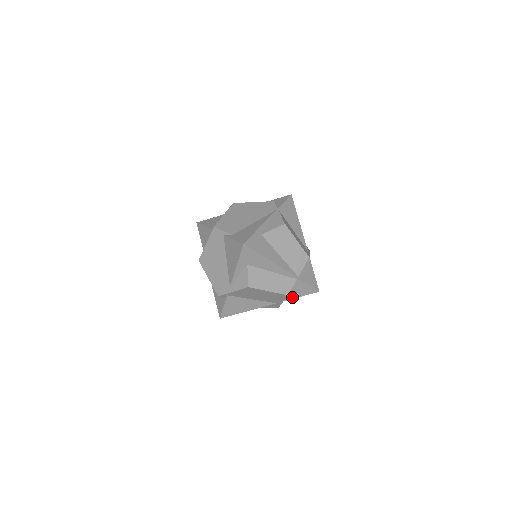
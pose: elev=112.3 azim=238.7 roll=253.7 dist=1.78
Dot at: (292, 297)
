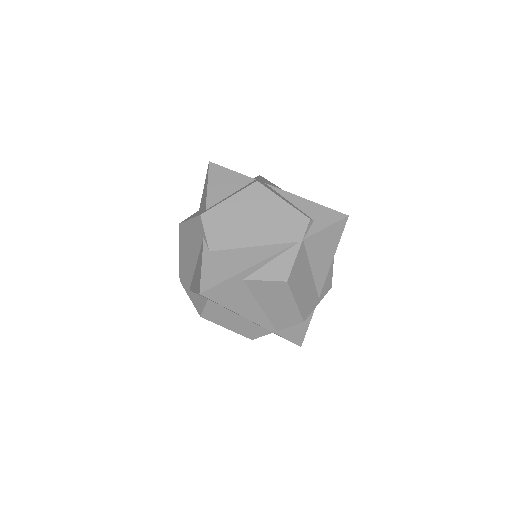
Dot at: occluded
